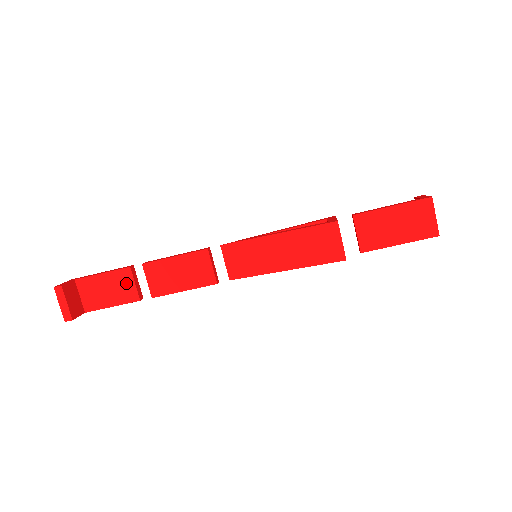
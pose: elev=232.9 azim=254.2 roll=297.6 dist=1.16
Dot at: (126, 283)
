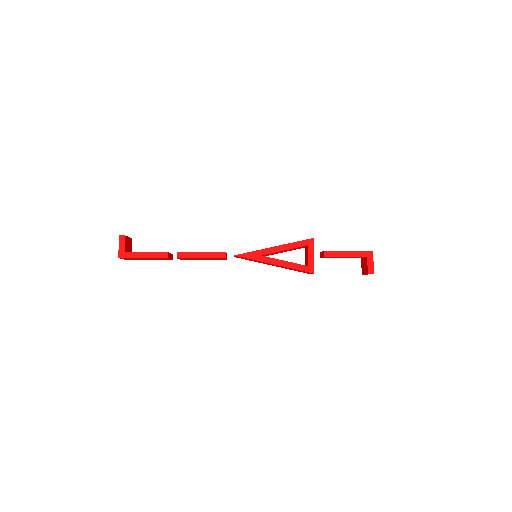
Dot at: occluded
